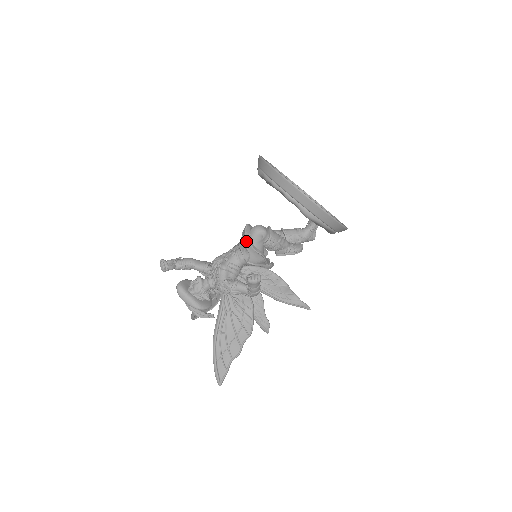
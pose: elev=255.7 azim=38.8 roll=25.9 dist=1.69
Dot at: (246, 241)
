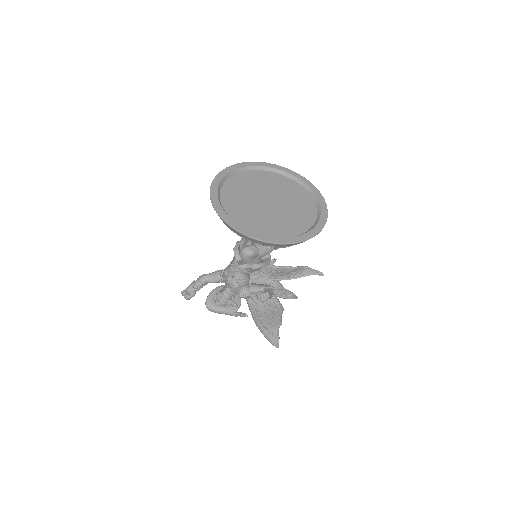
Dot at: (241, 266)
